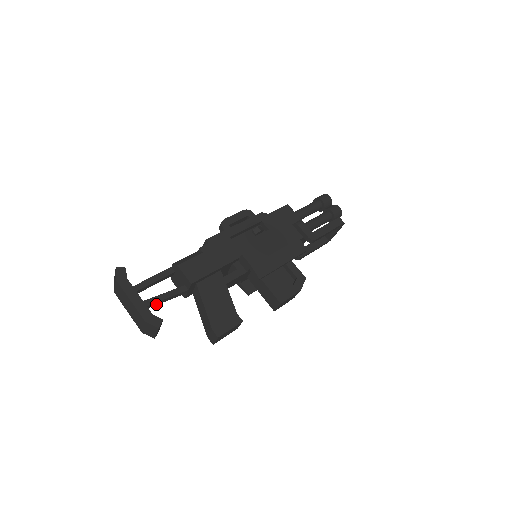
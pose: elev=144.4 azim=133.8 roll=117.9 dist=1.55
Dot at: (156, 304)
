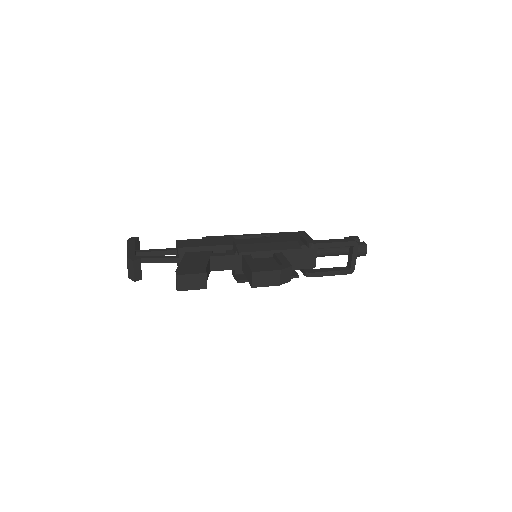
Dot at: (149, 262)
